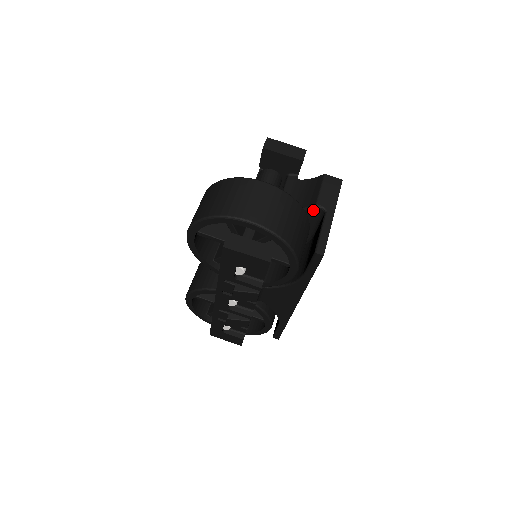
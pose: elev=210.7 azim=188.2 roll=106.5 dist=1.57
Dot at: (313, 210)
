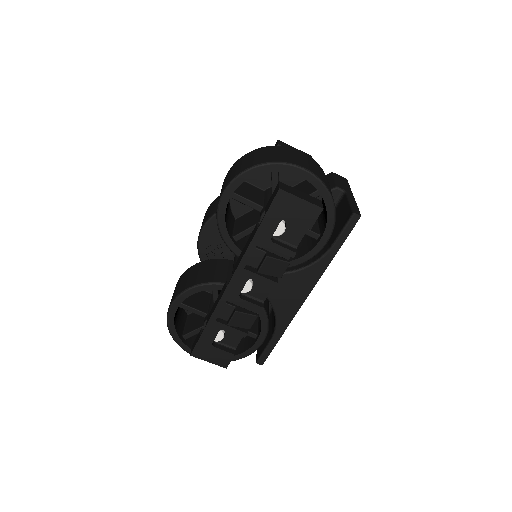
Dot at: (333, 192)
